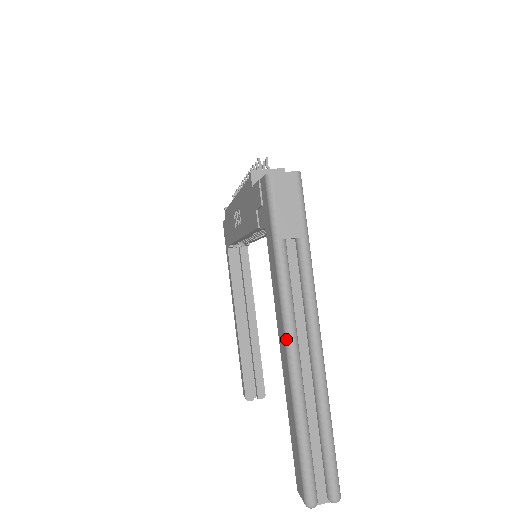
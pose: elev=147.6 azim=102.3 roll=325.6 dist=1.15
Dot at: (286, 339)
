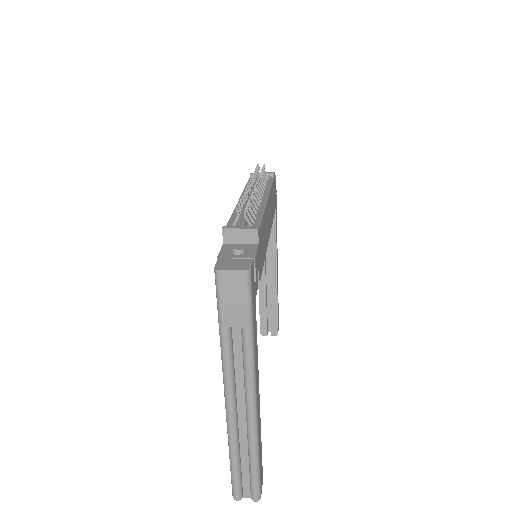
Dot at: (225, 398)
